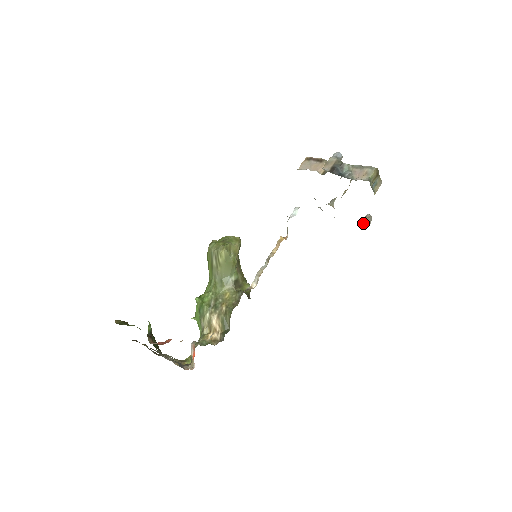
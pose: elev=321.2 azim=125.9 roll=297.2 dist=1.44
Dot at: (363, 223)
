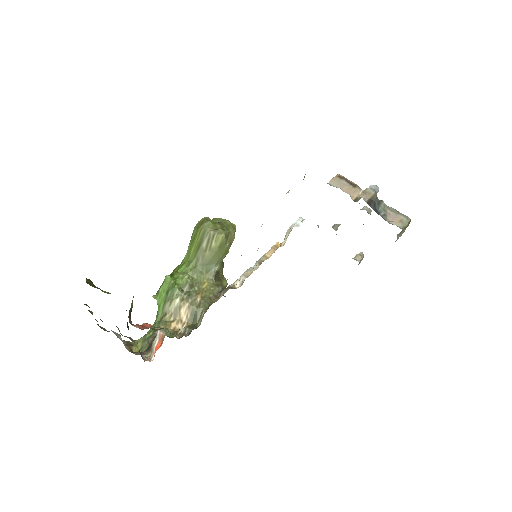
Dot at: (357, 260)
